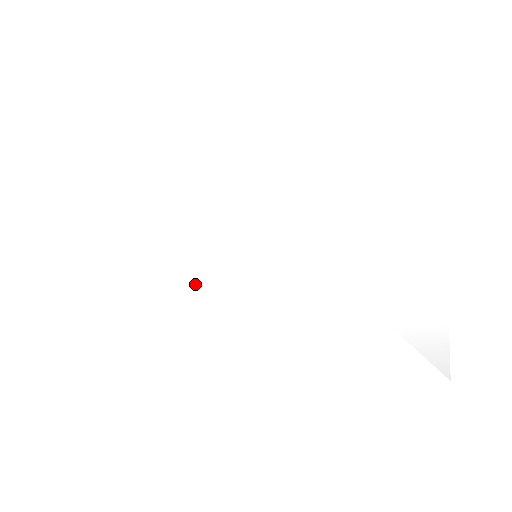
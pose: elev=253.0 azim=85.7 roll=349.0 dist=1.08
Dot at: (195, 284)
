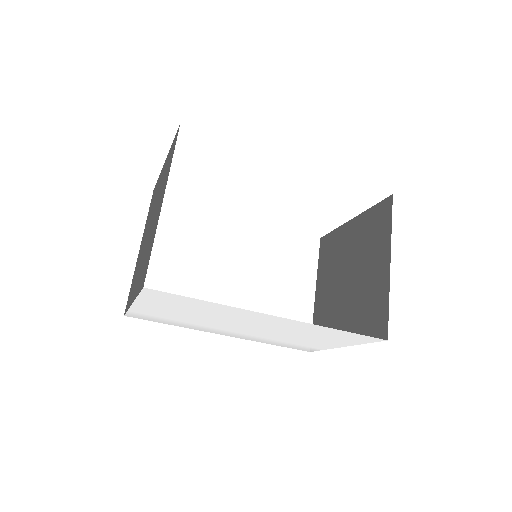
Dot at: (210, 321)
